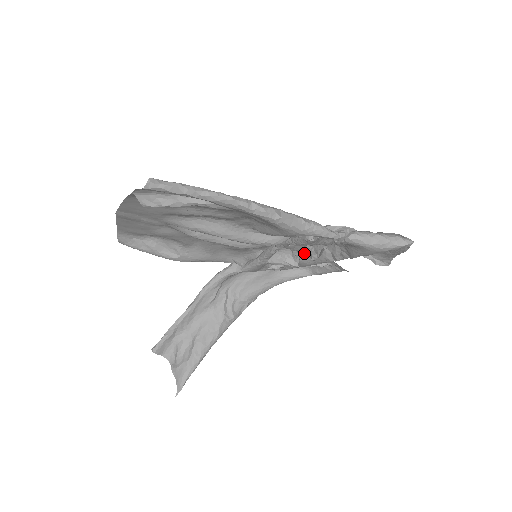
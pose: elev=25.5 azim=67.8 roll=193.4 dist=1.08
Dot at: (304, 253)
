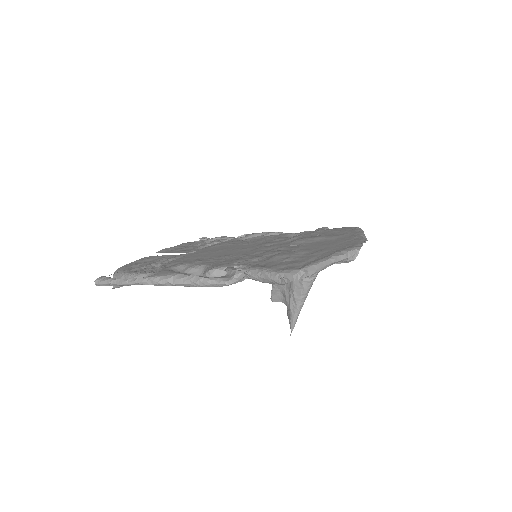
Dot at: occluded
